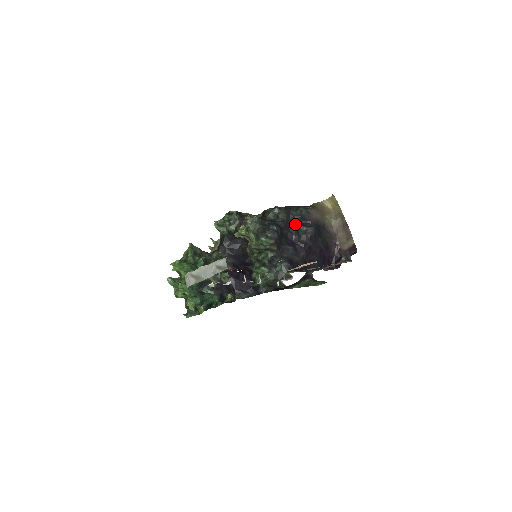
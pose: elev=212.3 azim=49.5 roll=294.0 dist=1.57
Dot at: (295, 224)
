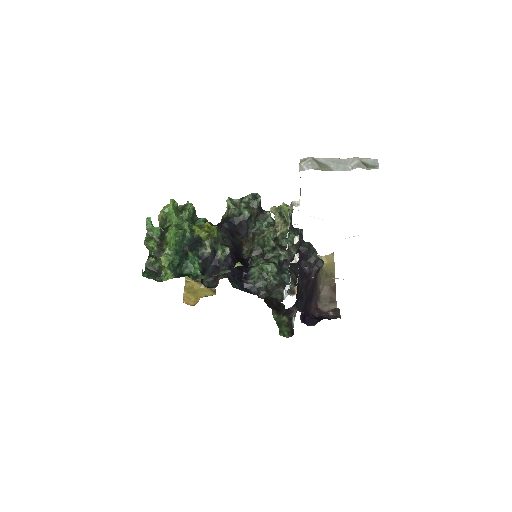
Dot at: occluded
